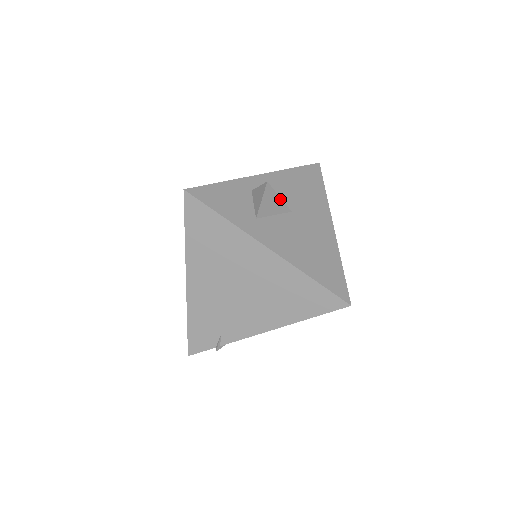
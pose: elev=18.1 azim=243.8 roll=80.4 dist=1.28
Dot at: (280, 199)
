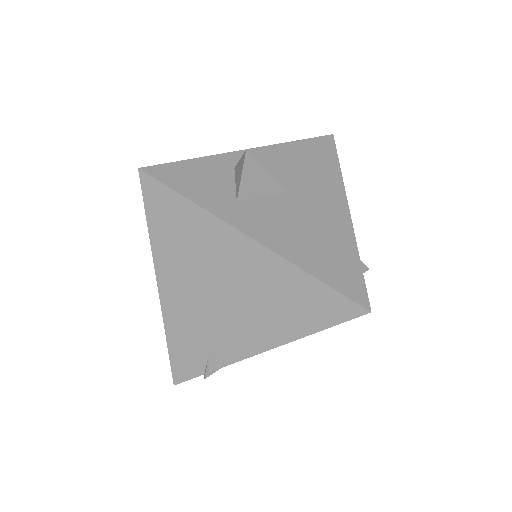
Dot at: (269, 175)
